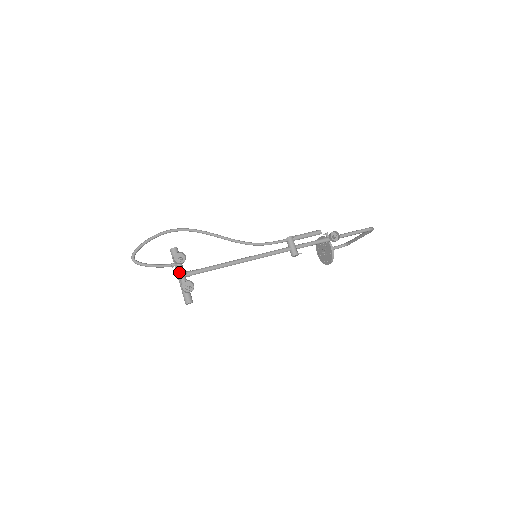
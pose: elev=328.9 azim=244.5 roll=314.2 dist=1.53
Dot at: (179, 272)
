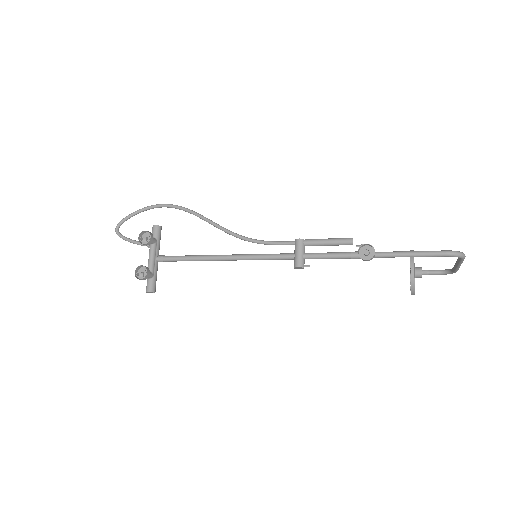
Dot at: (149, 254)
